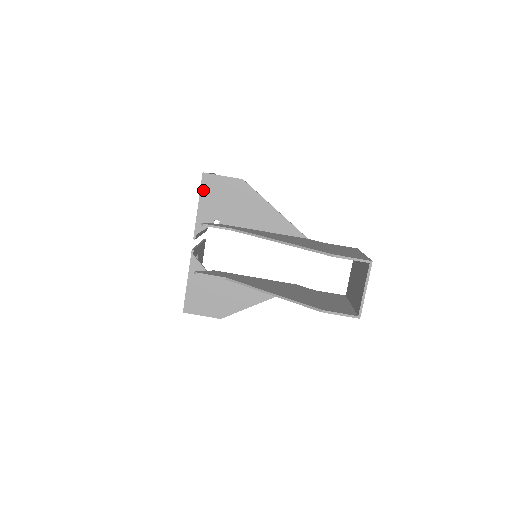
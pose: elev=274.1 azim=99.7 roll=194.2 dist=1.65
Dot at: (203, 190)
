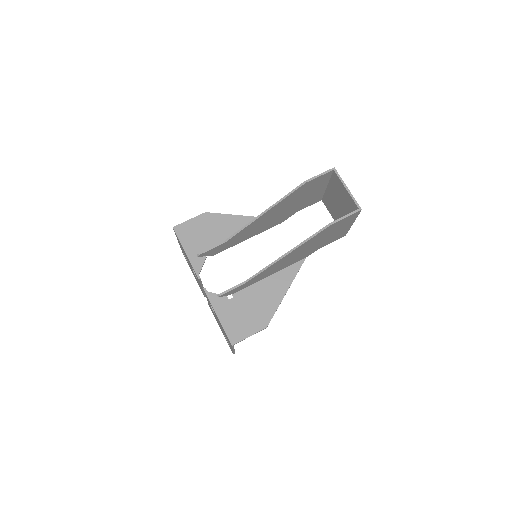
Dot at: (181, 239)
